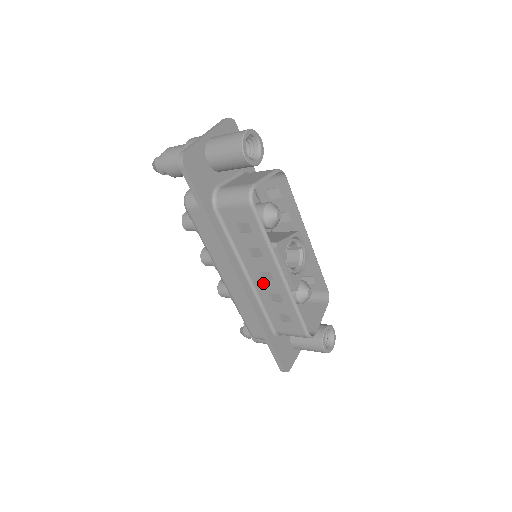
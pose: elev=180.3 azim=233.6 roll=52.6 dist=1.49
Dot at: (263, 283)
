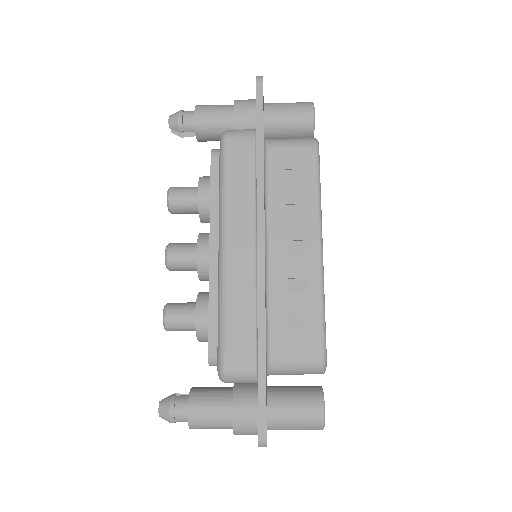
Dot at: (286, 260)
